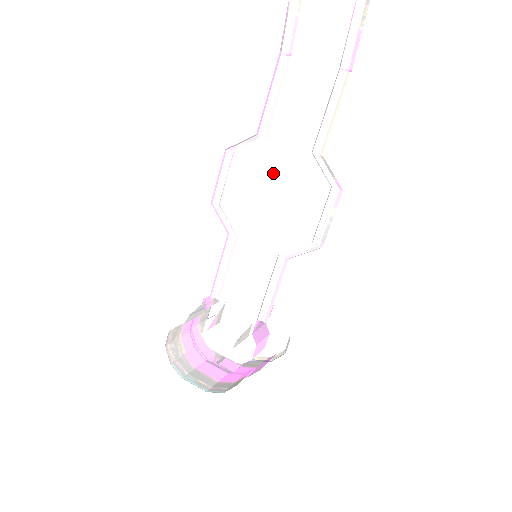
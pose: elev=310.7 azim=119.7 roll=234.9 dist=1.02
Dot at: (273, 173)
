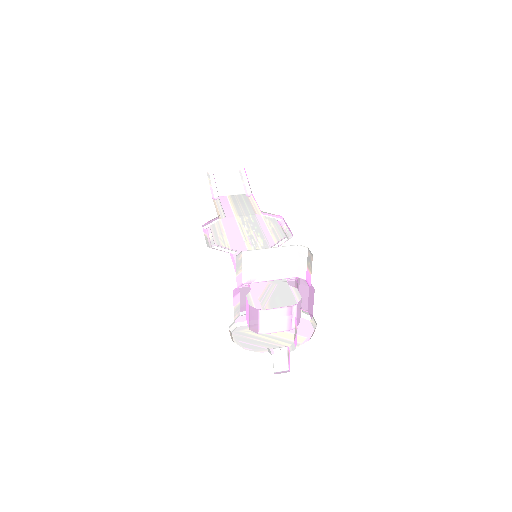
Dot at: (239, 224)
